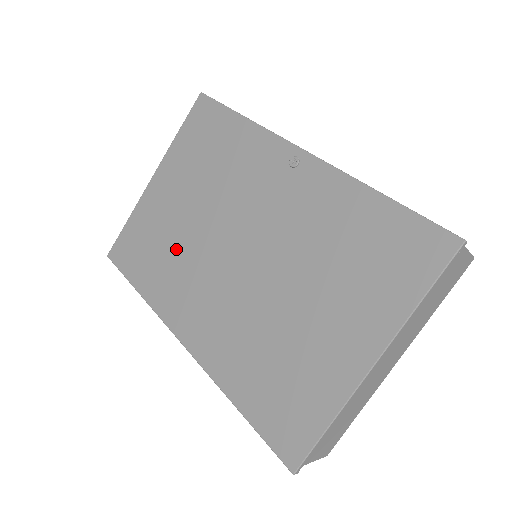
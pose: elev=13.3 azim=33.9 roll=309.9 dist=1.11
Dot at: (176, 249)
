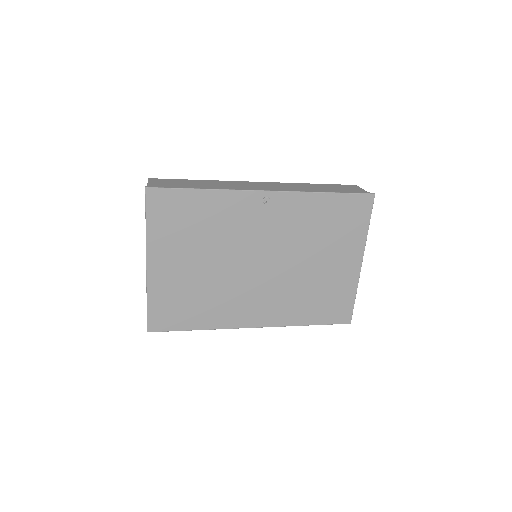
Dot at: (211, 291)
